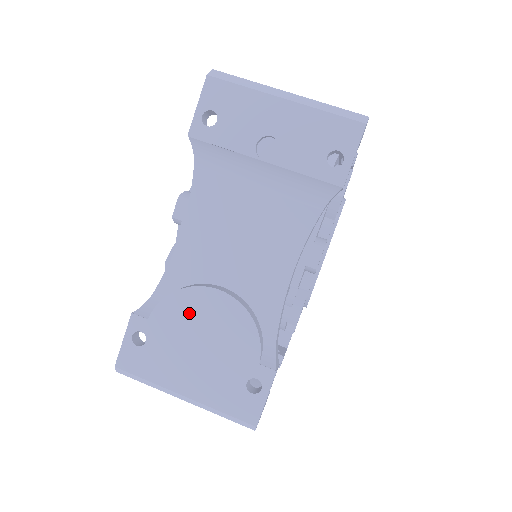
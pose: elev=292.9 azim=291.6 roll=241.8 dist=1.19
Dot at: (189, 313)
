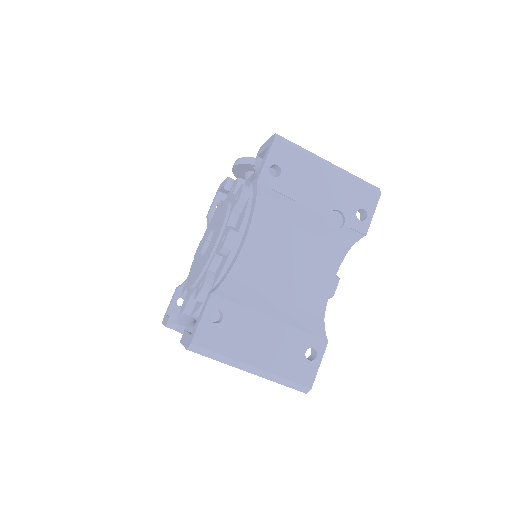
Dot at: occluded
